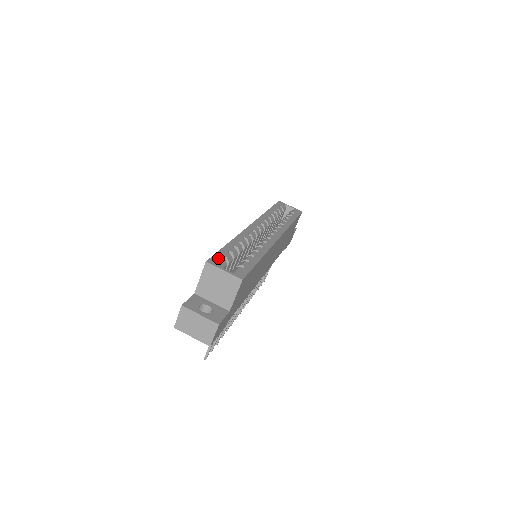
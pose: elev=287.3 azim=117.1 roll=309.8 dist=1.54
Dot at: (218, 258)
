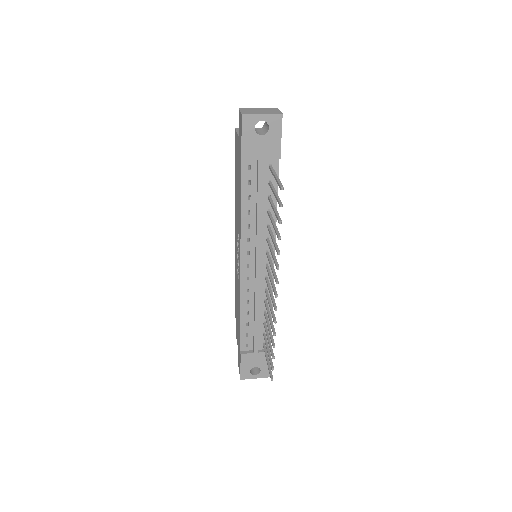
Dot at: occluded
